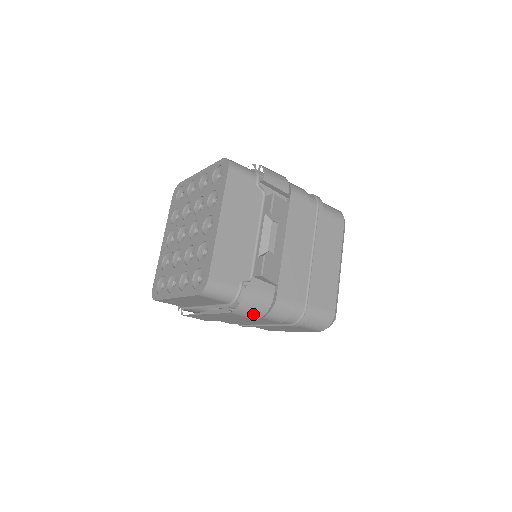
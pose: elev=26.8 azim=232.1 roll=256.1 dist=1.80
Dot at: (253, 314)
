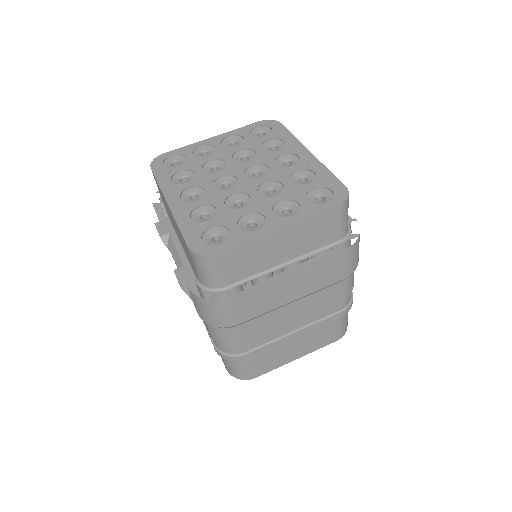
Dot at: (354, 261)
